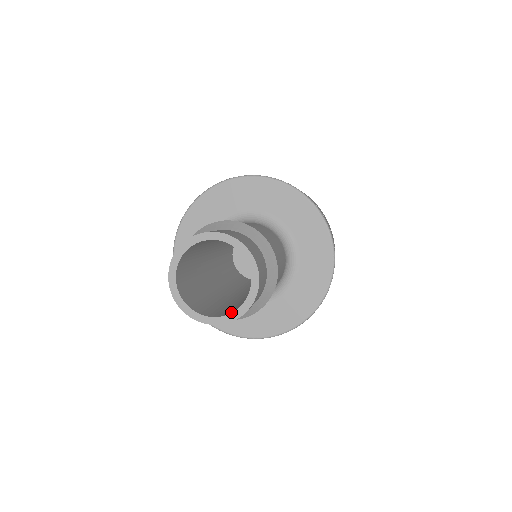
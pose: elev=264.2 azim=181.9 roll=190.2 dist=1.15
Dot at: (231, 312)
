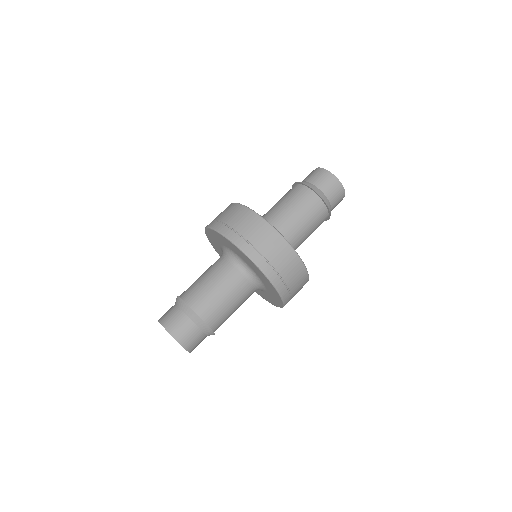
Dot at: occluded
